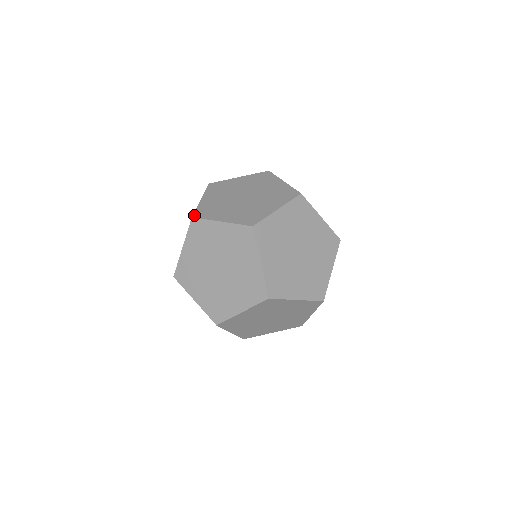
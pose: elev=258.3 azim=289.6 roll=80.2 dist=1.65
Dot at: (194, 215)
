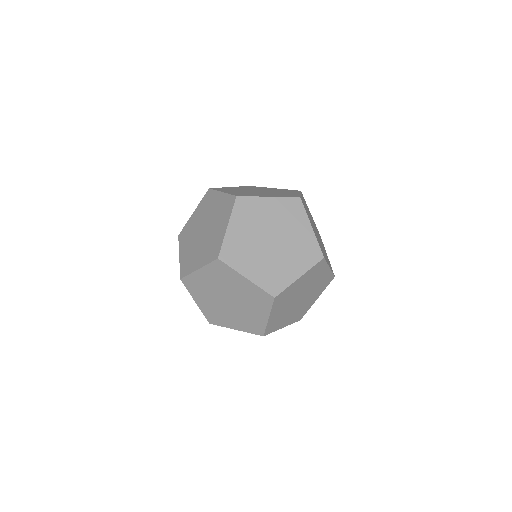
Dot at: (220, 256)
